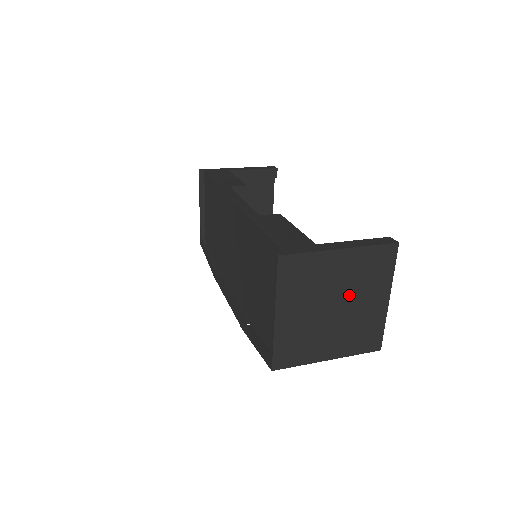
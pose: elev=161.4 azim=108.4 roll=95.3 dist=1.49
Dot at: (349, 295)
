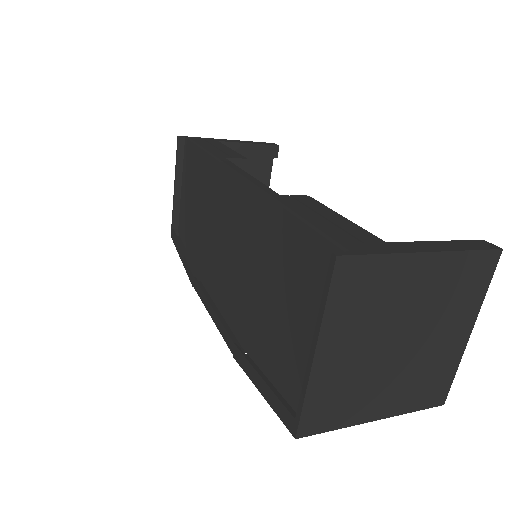
Dot at: (423, 325)
